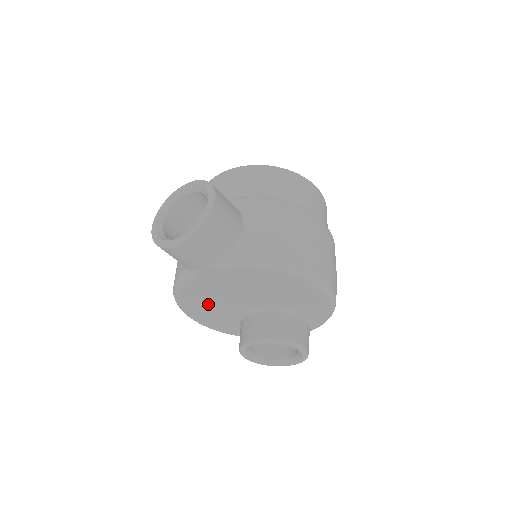
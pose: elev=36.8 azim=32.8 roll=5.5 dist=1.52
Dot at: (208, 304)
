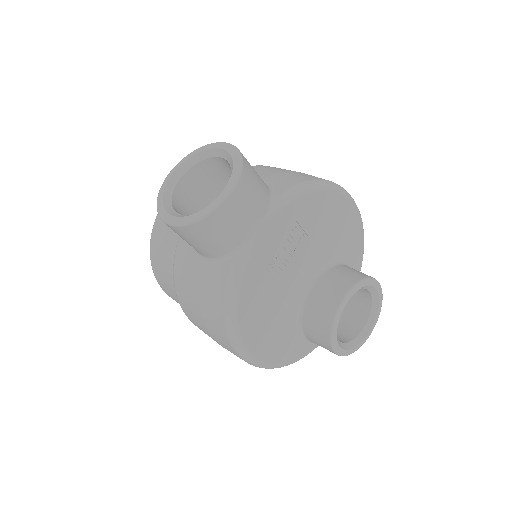
Dot at: (267, 307)
